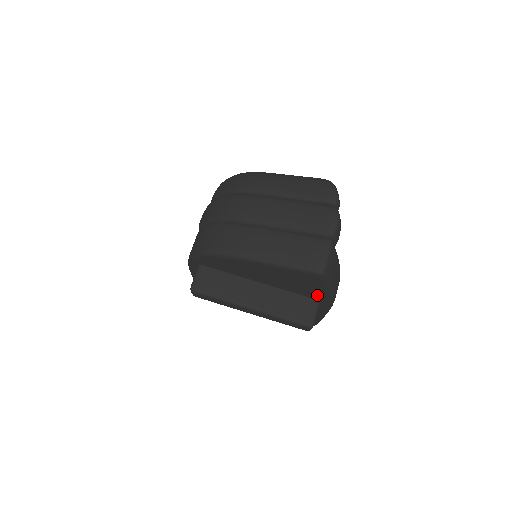
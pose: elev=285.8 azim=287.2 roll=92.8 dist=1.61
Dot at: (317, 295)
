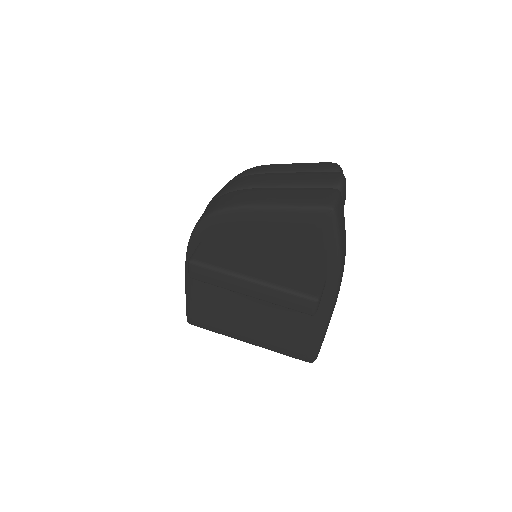
Dot at: (324, 265)
